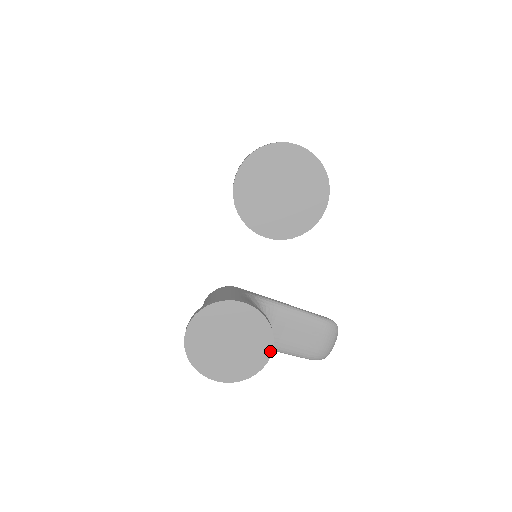
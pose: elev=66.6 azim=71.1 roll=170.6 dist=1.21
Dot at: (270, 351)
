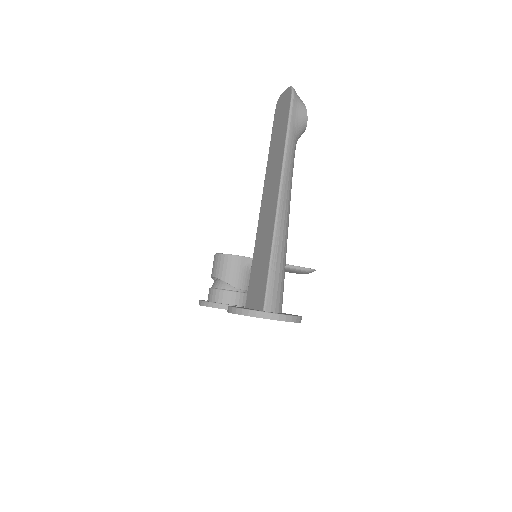
Dot at: occluded
